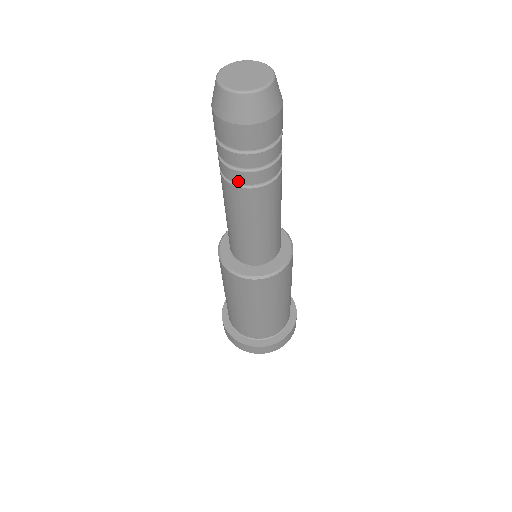
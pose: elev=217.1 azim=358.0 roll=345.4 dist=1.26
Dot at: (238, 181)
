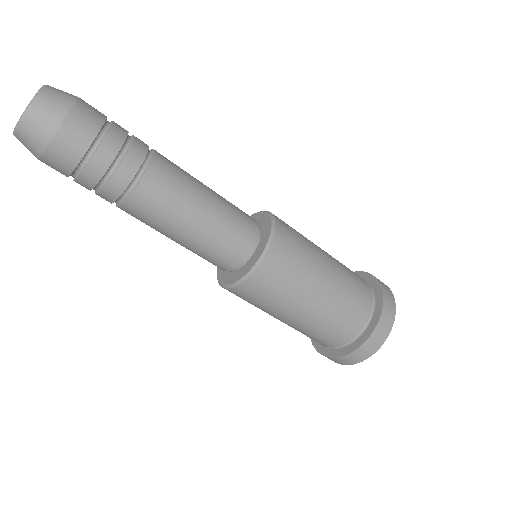
Dot at: (113, 199)
